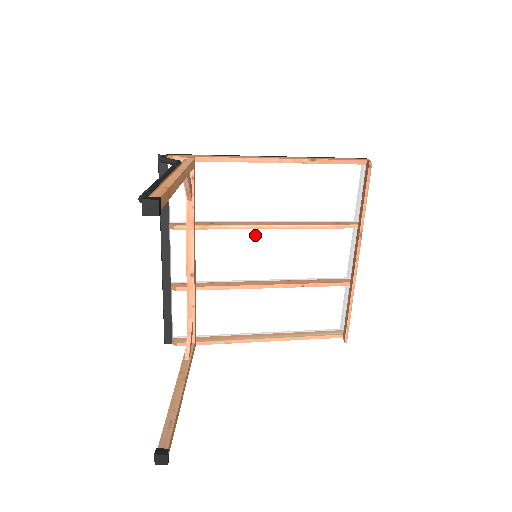
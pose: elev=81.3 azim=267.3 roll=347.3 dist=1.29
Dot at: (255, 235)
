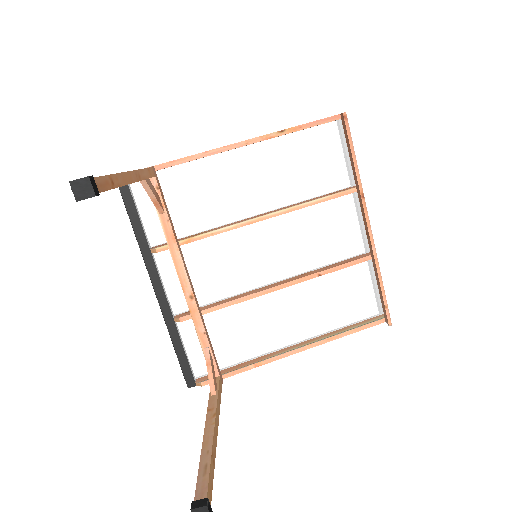
Dot at: (248, 234)
